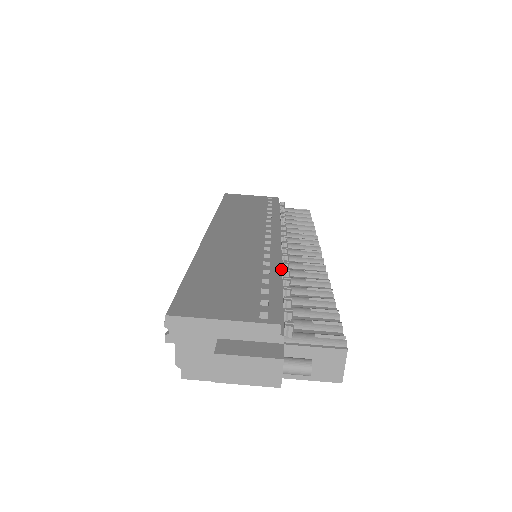
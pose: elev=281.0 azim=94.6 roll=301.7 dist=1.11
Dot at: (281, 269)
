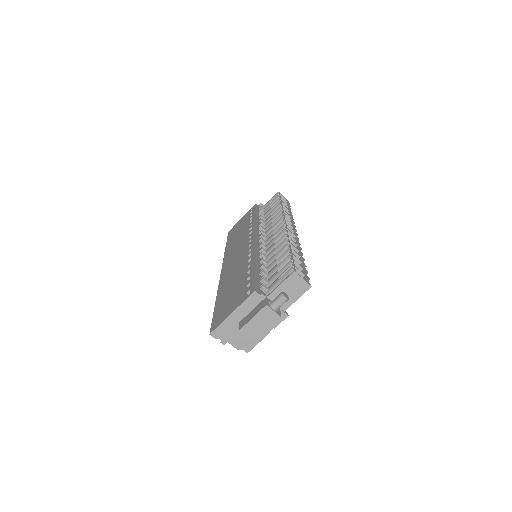
Dot at: occluded
